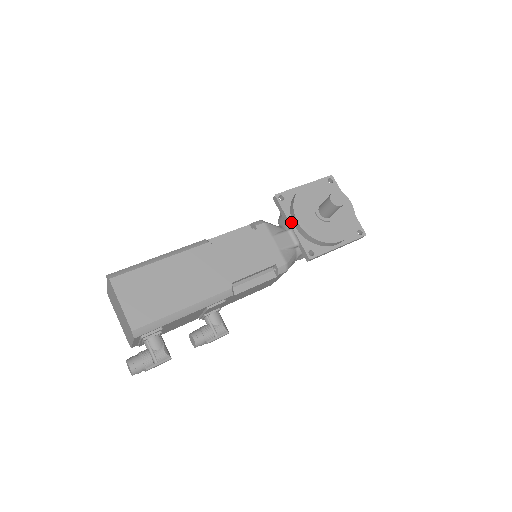
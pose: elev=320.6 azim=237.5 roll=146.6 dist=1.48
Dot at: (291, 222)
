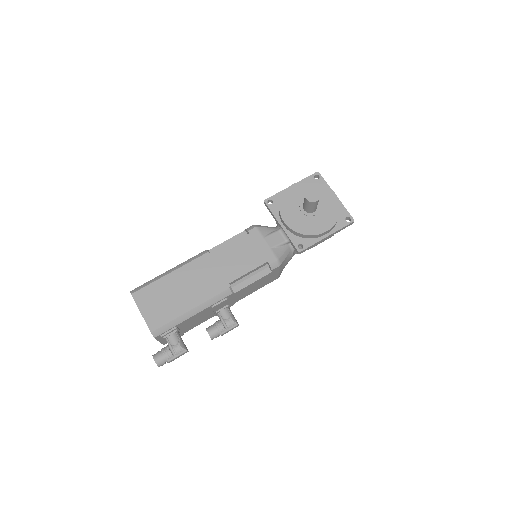
Dot at: (280, 222)
